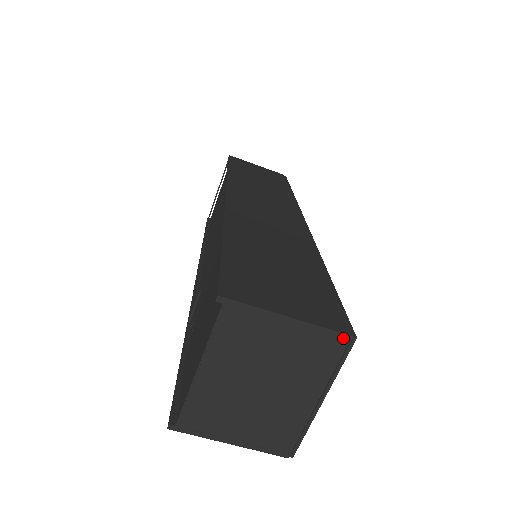
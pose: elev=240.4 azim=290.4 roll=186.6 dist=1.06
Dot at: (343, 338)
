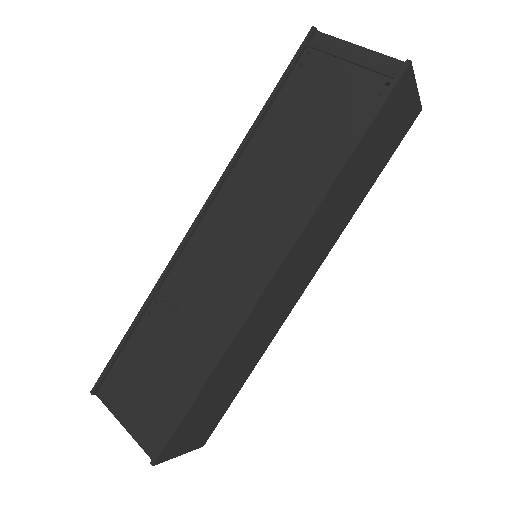
Dot at: (198, 446)
